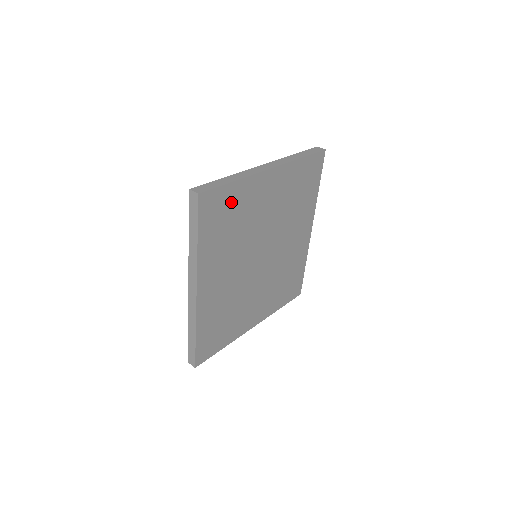
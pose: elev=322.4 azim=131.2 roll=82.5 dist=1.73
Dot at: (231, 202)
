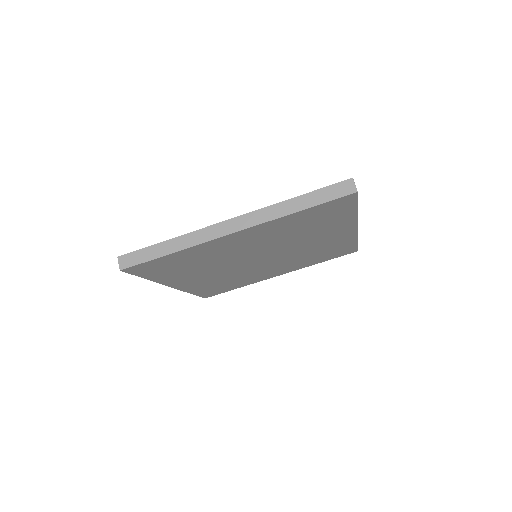
Dot at: (177, 259)
